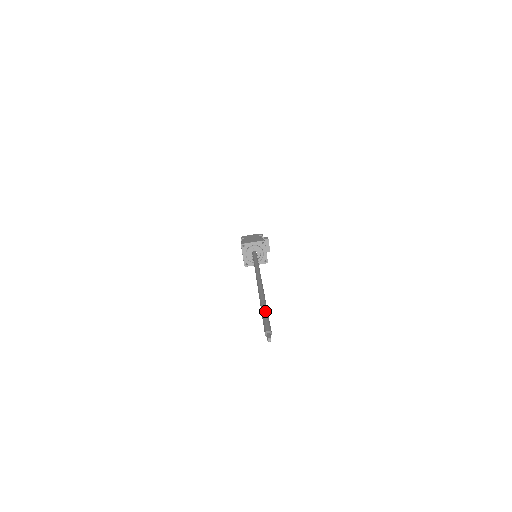
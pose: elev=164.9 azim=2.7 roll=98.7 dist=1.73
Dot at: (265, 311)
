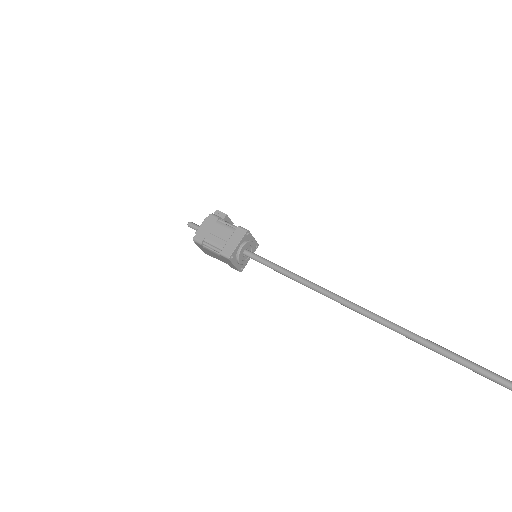
Dot at: (481, 369)
